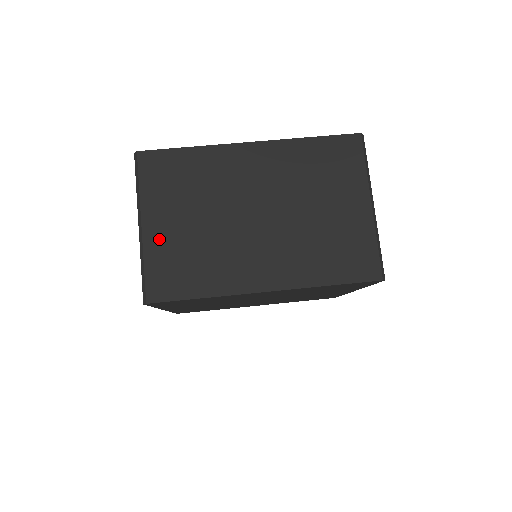
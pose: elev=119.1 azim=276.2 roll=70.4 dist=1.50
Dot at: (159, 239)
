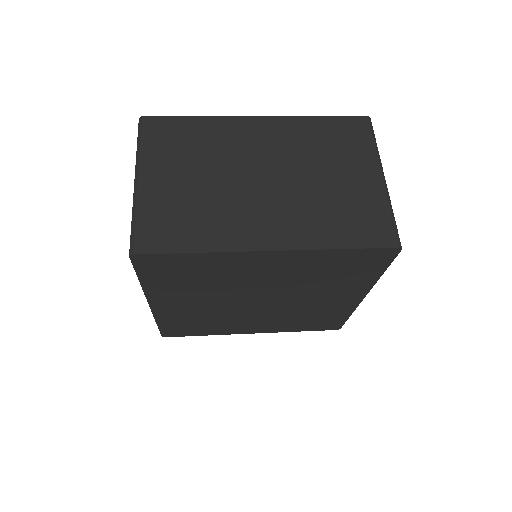
Dot at: (155, 193)
